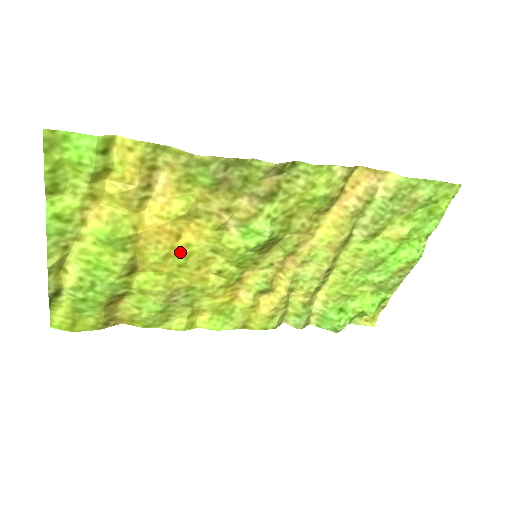
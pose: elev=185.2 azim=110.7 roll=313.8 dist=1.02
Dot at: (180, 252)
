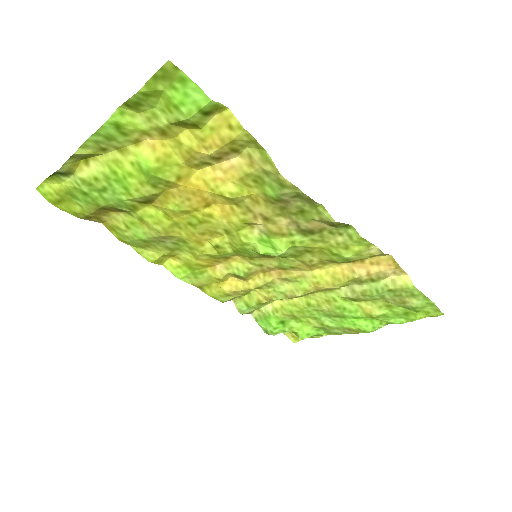
Dot at: (199, 216)
